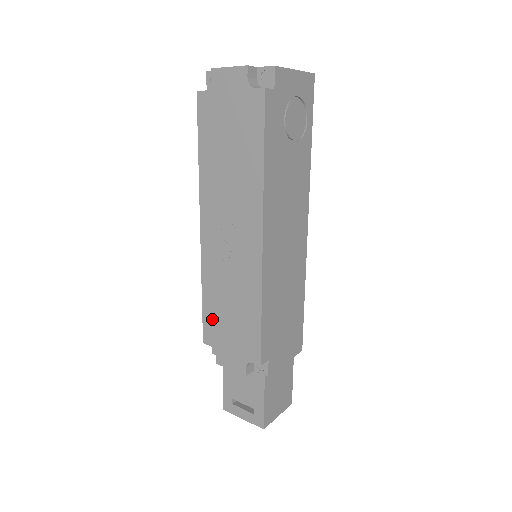
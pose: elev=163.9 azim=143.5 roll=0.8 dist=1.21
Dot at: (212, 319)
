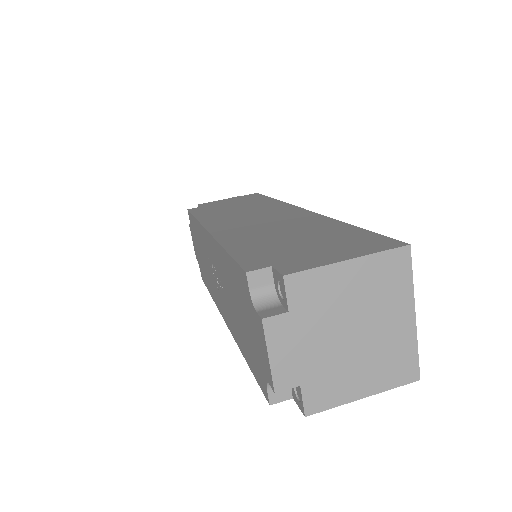
Dot at: (194, 227)
